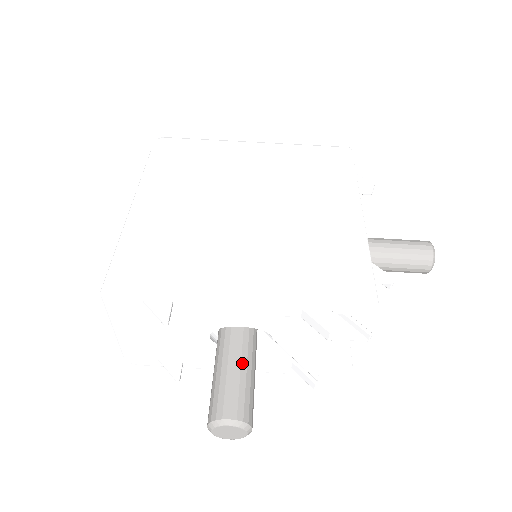
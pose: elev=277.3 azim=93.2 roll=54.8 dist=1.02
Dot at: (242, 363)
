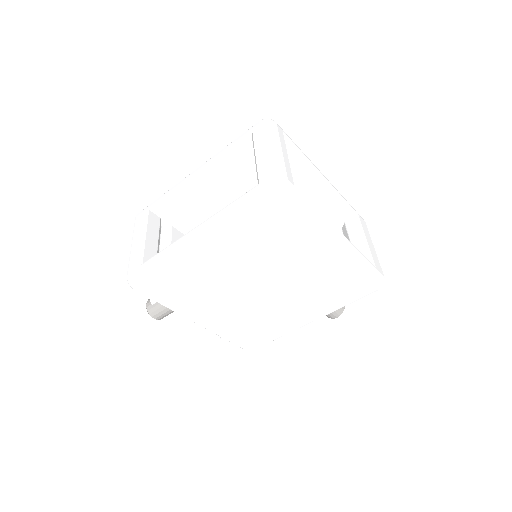
Dot at: occluded
